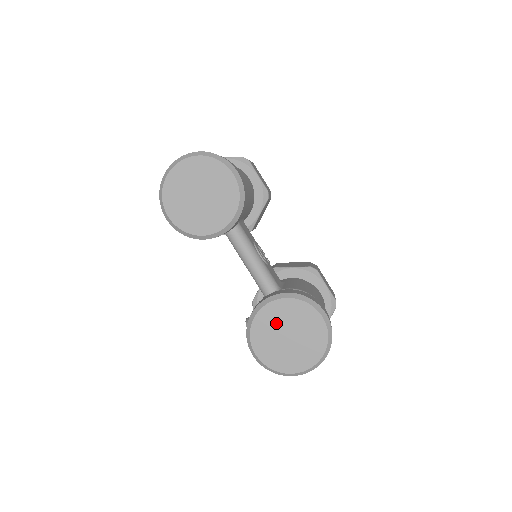
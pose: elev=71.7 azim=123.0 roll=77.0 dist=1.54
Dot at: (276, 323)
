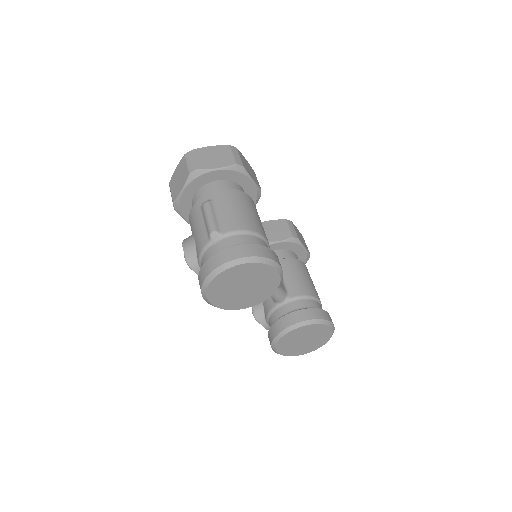
Dot at: (296, 337)
